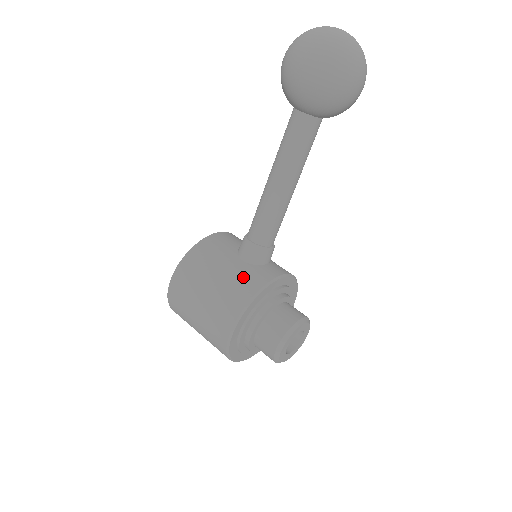
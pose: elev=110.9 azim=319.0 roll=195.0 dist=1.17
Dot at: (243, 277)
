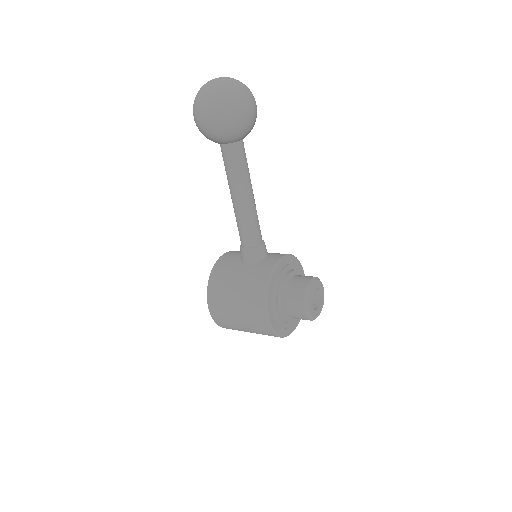
Dot at: (254, 275)
